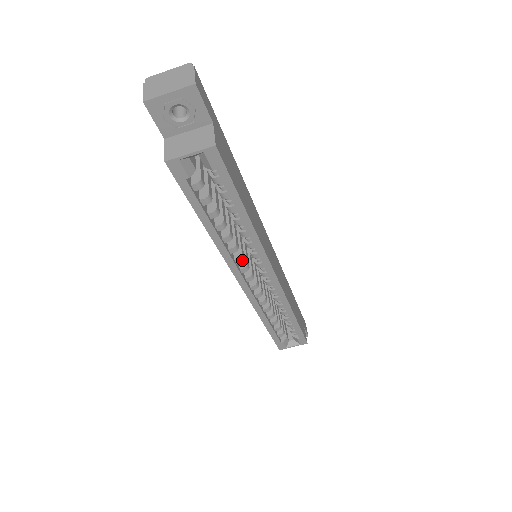
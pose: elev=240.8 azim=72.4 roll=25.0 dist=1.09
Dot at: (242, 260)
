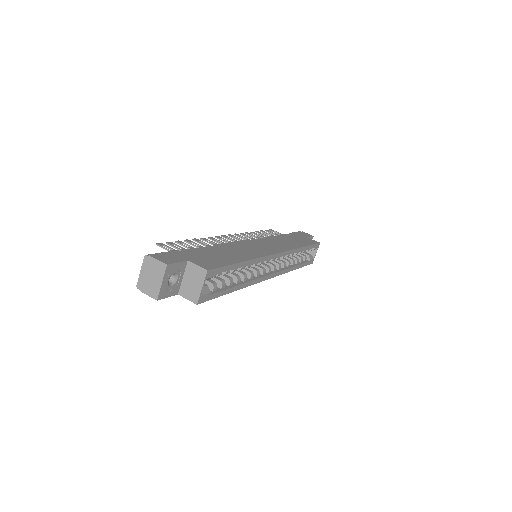
Dot at: (259, 272)
